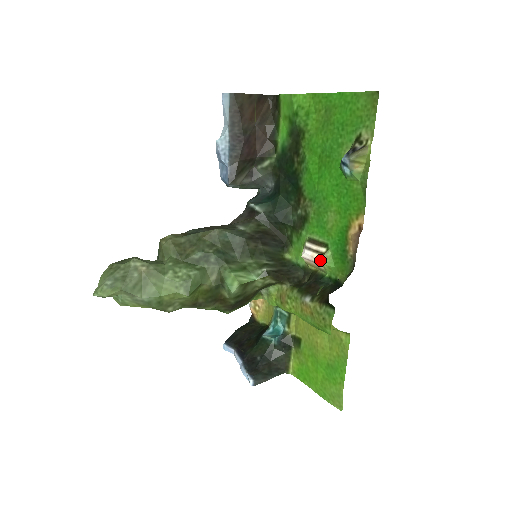
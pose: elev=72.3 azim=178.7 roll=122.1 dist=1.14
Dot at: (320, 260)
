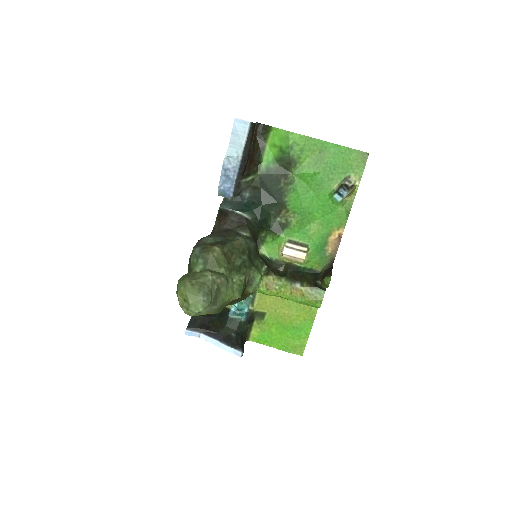
Dot at: (305, 257)
